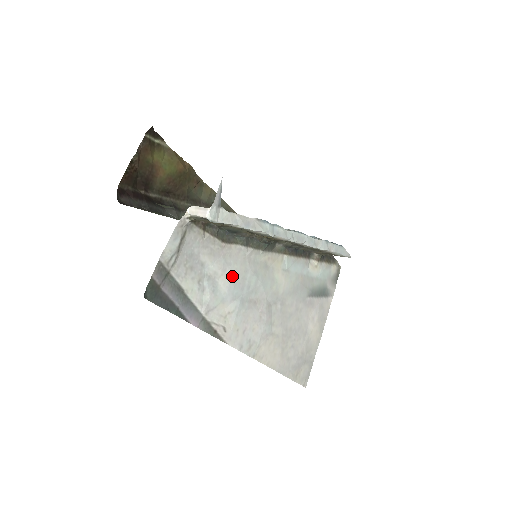
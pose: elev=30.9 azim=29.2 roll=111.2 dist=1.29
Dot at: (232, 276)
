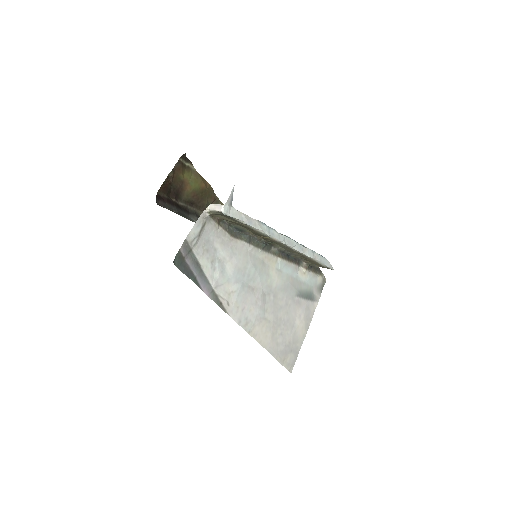
Dot at: (236, 264)
